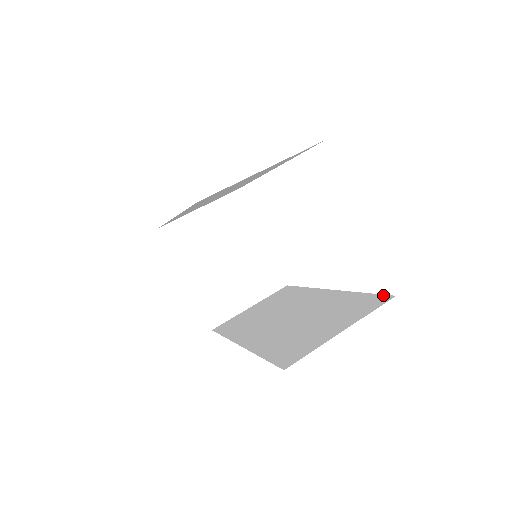
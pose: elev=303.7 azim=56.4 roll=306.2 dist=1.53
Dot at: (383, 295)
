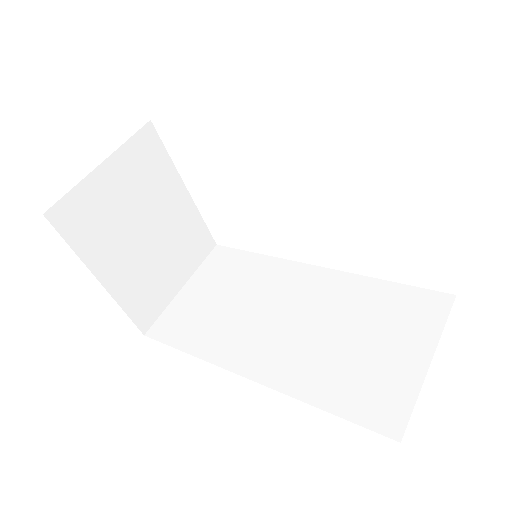
Dot at: (433, 291)
